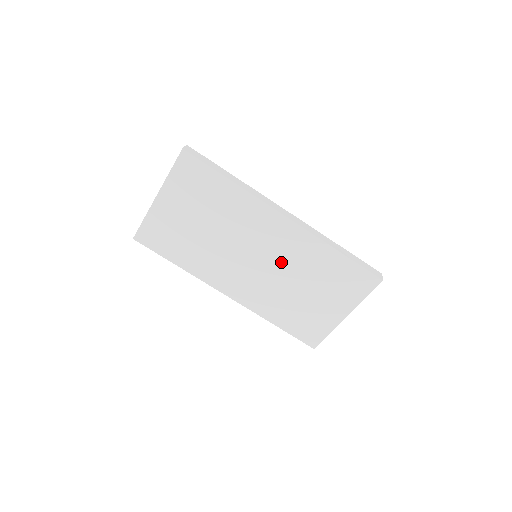
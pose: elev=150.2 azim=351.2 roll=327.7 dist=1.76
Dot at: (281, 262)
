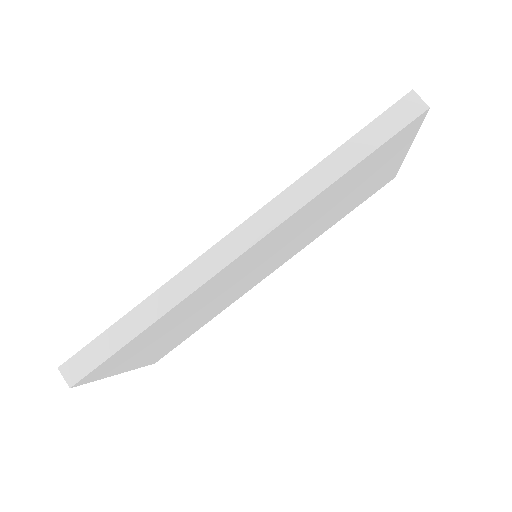
Dot at: (289, 238)
